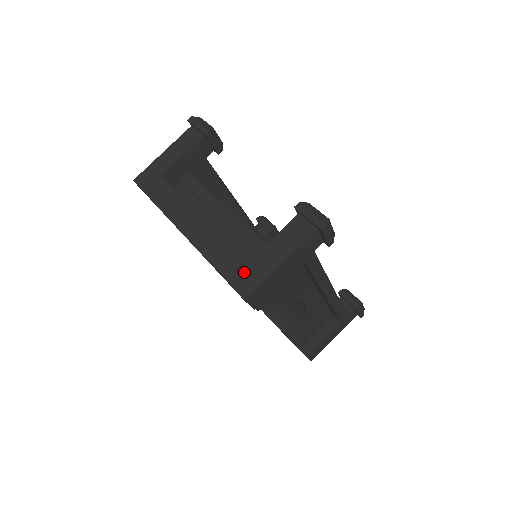
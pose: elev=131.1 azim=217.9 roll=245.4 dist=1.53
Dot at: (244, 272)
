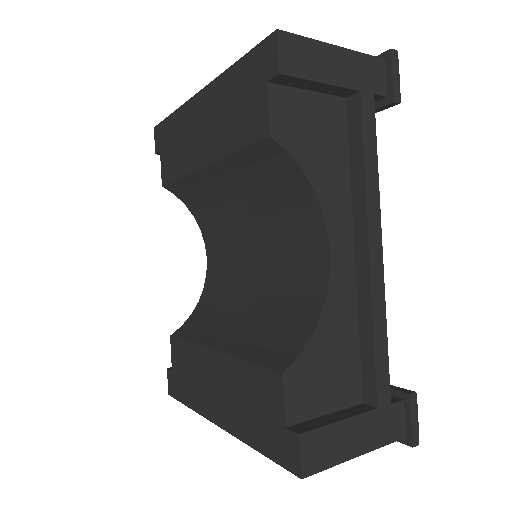
Dot at: occluded
